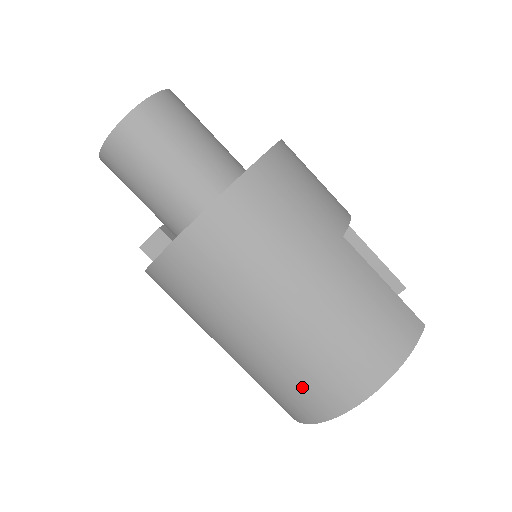
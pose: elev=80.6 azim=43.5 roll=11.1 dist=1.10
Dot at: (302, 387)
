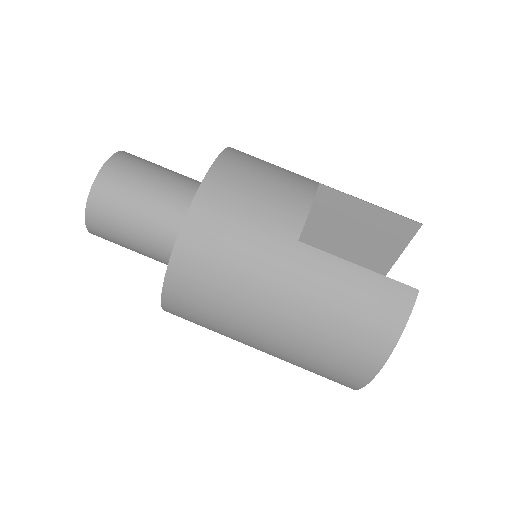
Dot at: (321, 372)
